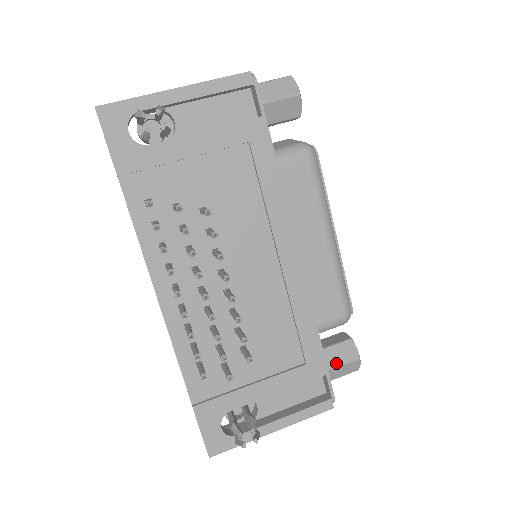
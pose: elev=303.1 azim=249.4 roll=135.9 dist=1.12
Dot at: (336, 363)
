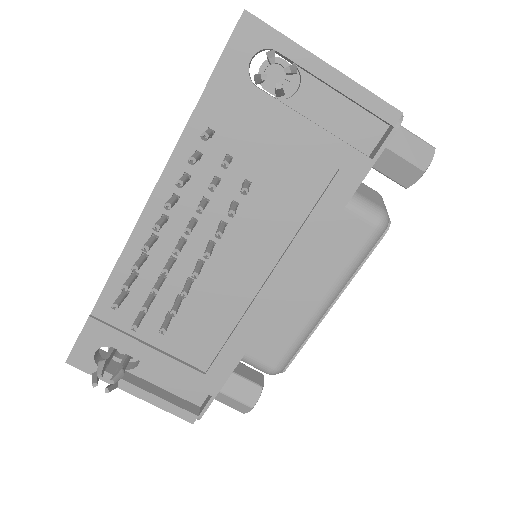
Dot at: (232, 393)
